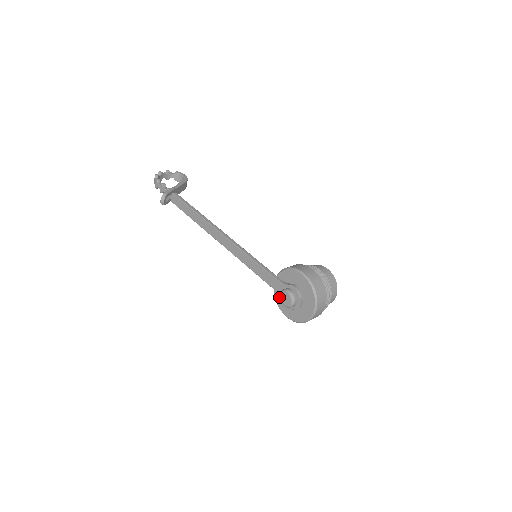
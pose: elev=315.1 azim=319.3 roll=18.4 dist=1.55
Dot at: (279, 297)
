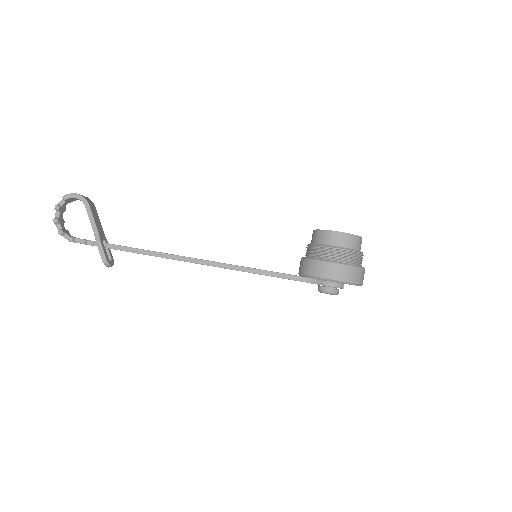
Dot at: occluded
